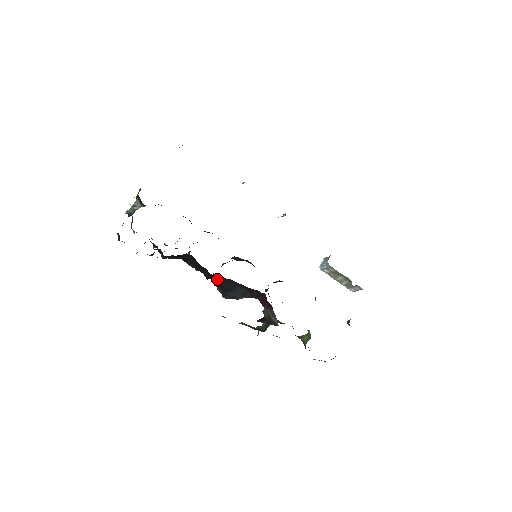
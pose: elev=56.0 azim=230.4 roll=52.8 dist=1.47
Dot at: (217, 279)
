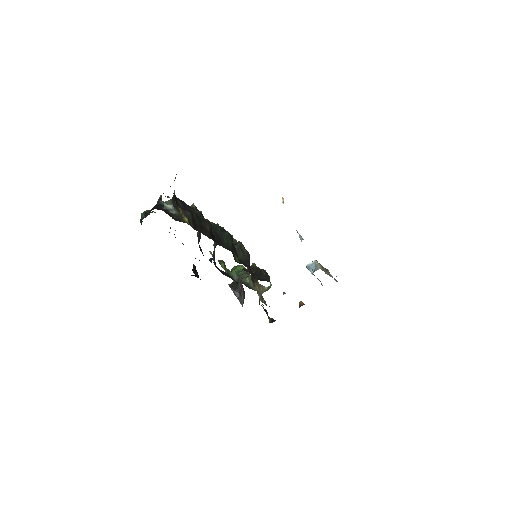
Dot at: occluded
